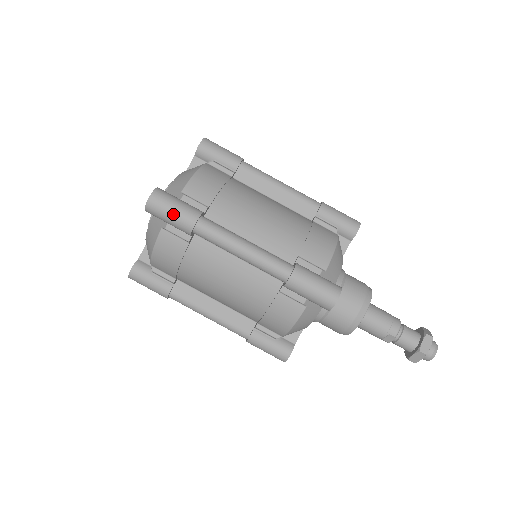
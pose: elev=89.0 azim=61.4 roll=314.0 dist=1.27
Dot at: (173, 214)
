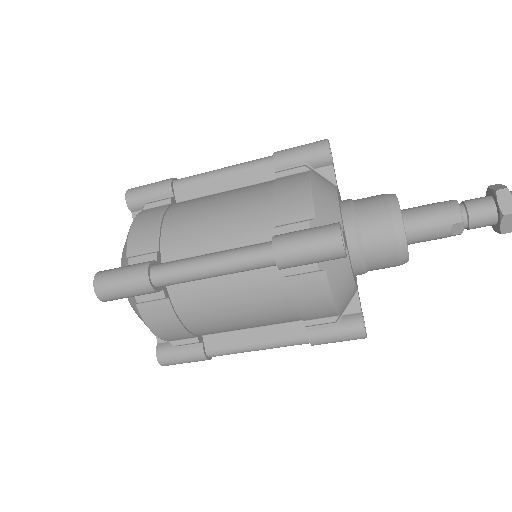
Dot at: (124, 286)
